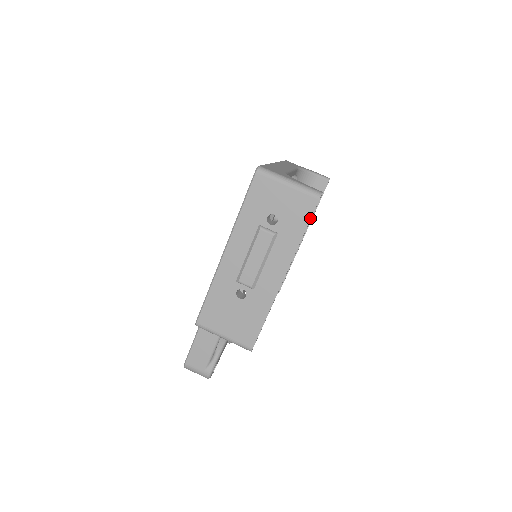
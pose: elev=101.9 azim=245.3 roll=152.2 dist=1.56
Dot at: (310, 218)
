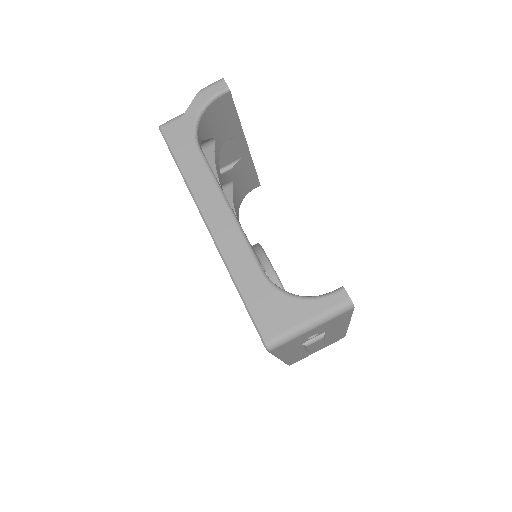
Dot at: (352, 313)
